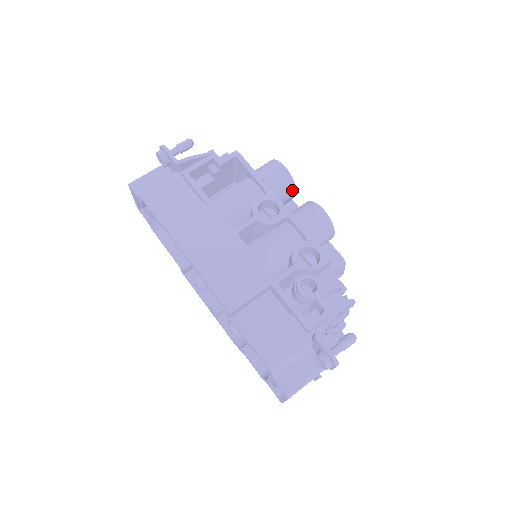
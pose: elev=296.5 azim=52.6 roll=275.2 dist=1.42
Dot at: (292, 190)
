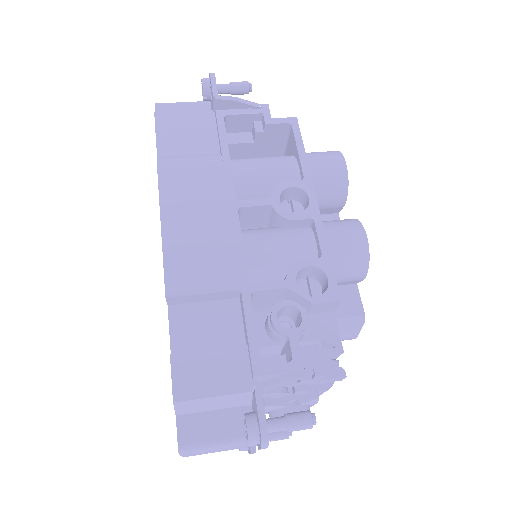
Dot at: (341, 196)
